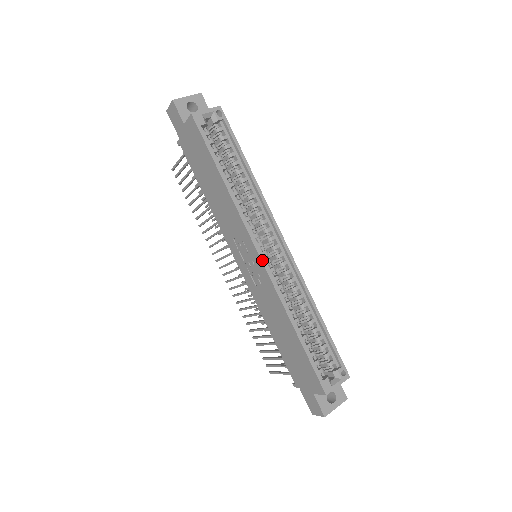
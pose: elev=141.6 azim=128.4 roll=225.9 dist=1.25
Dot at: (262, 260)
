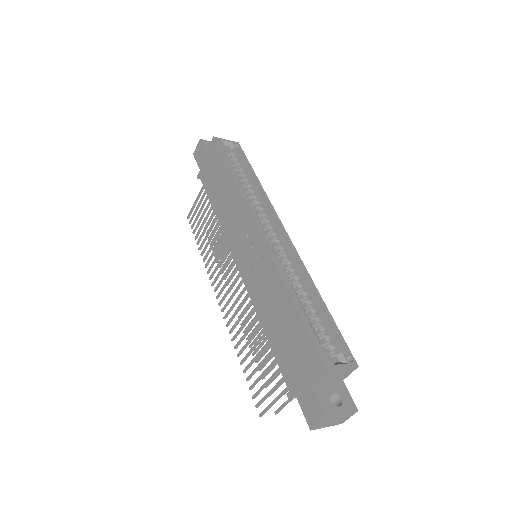
Dot at: (261, 233)
